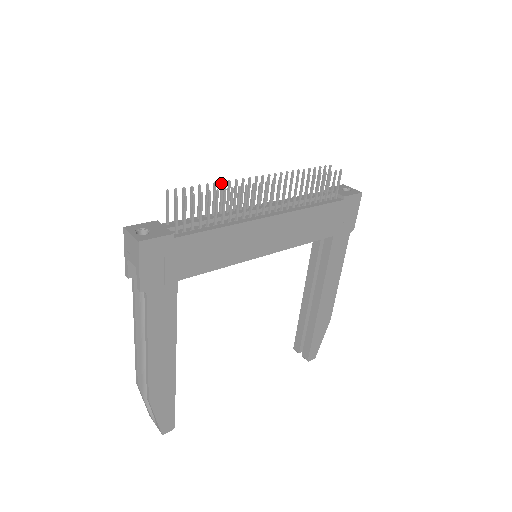
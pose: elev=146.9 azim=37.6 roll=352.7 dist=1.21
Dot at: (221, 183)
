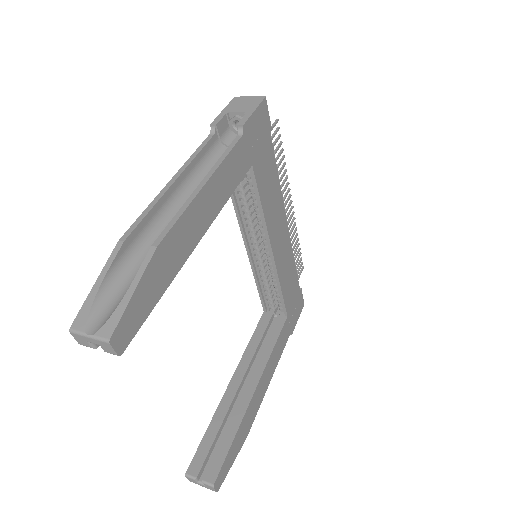
Dot at: occluded
